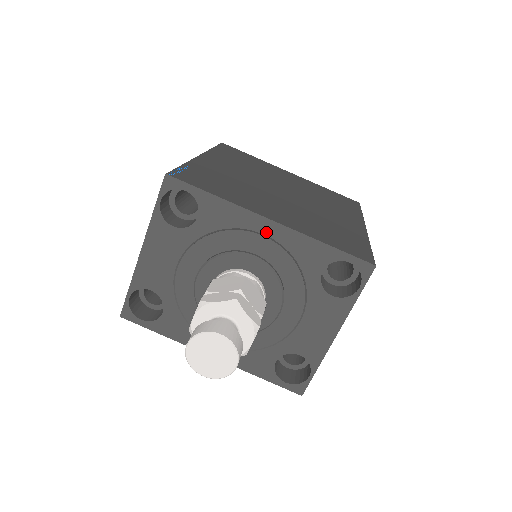
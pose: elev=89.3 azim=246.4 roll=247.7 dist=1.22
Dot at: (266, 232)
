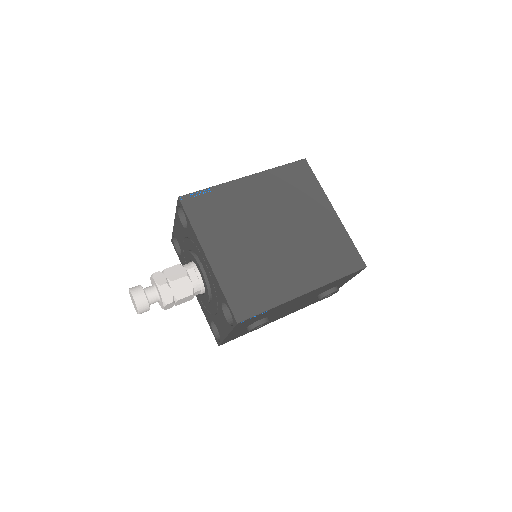
Dot at: (205, 261)
